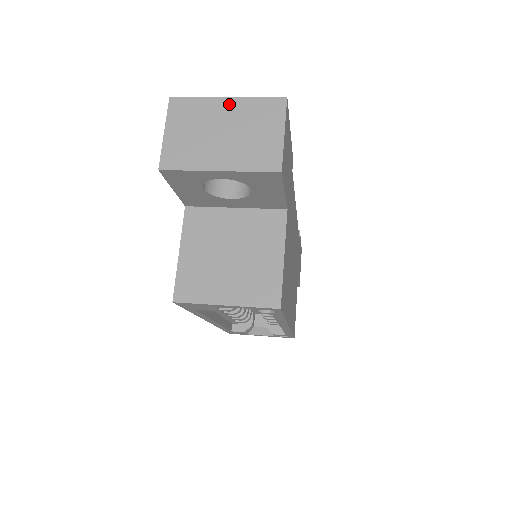
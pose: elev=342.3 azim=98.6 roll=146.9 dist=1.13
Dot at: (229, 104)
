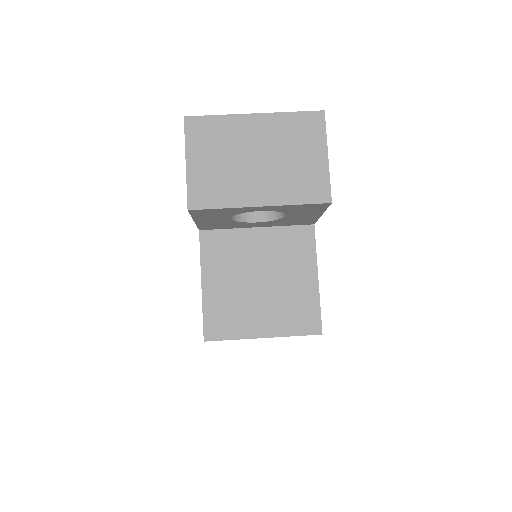
Dot at: (258, 122)
